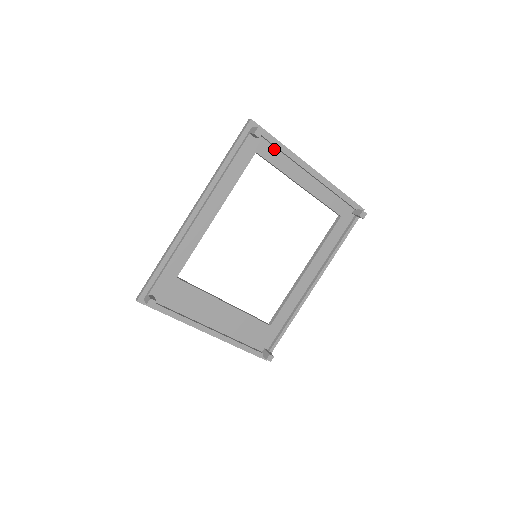
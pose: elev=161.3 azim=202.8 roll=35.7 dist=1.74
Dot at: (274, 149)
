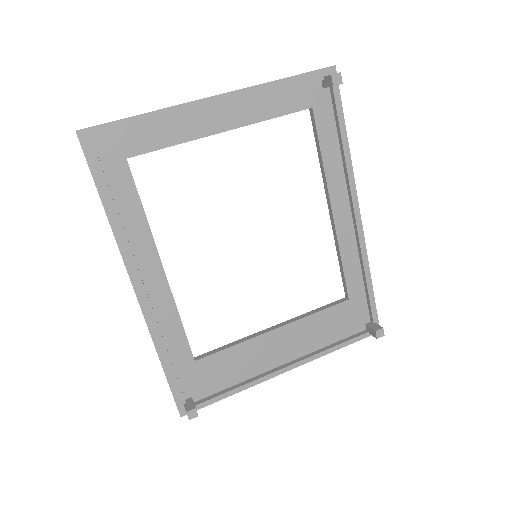
Dot at: (143, 130)
